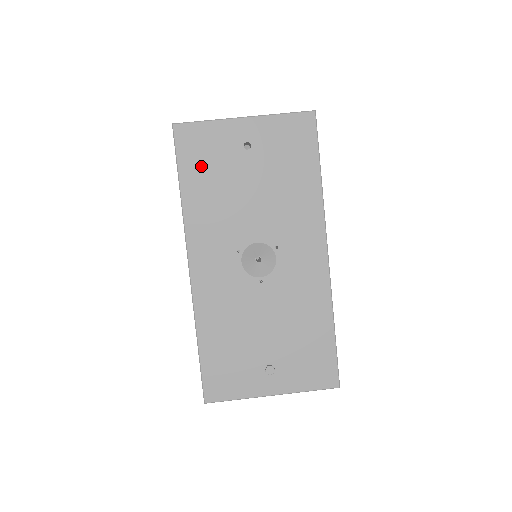
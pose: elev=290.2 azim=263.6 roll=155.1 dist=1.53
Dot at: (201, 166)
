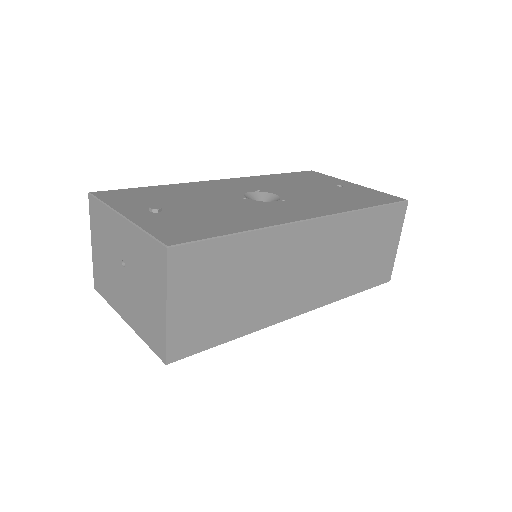
Dot at: (301, 177)
